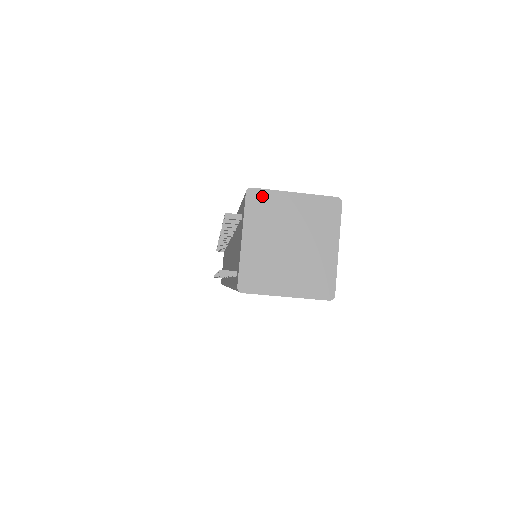
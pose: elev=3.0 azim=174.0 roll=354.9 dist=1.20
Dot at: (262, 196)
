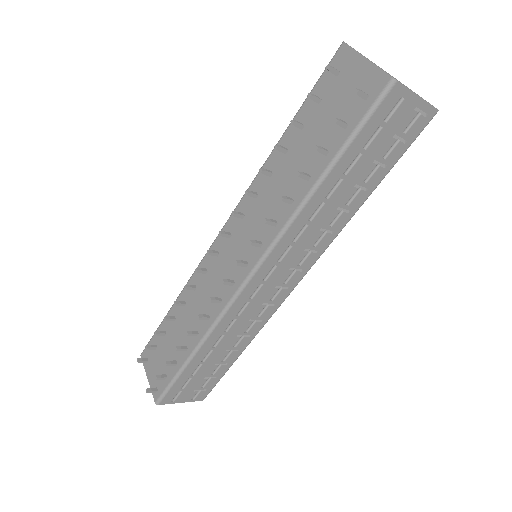
Dot at: (353, 48)
